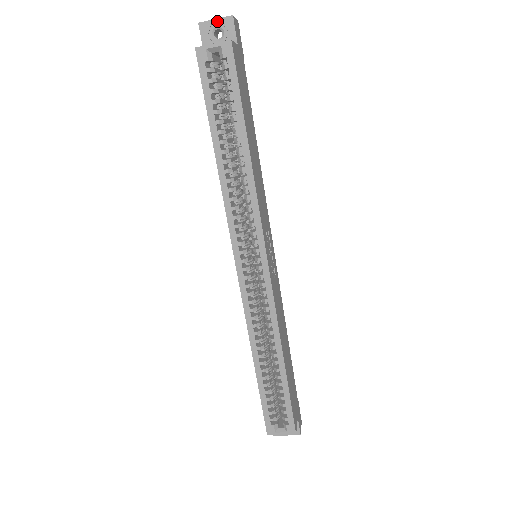
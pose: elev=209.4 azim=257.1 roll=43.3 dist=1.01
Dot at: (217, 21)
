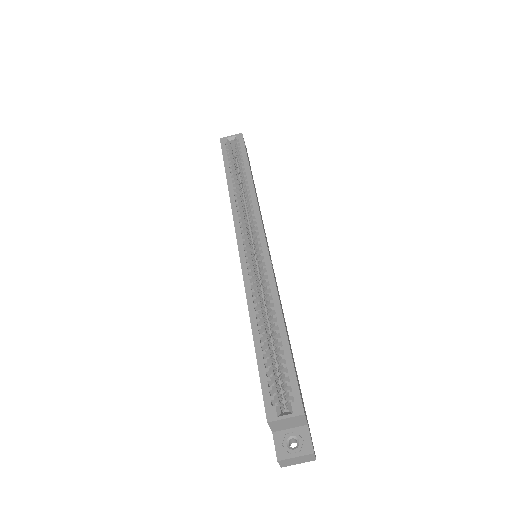
Dot at: occluded
